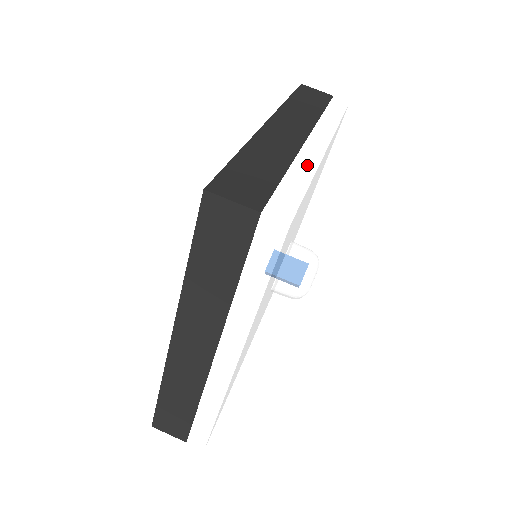
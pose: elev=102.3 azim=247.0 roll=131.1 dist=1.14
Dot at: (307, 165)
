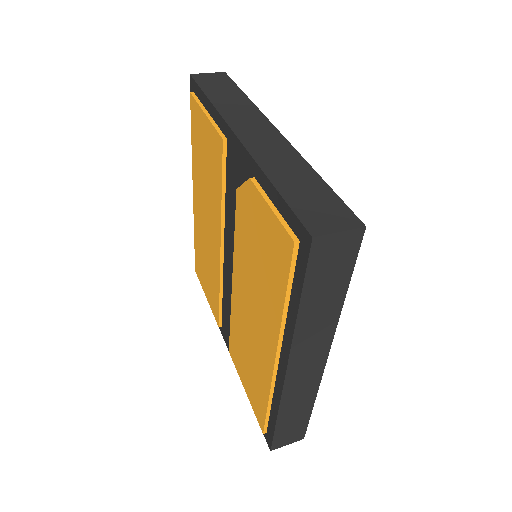
Dot at: occluded
